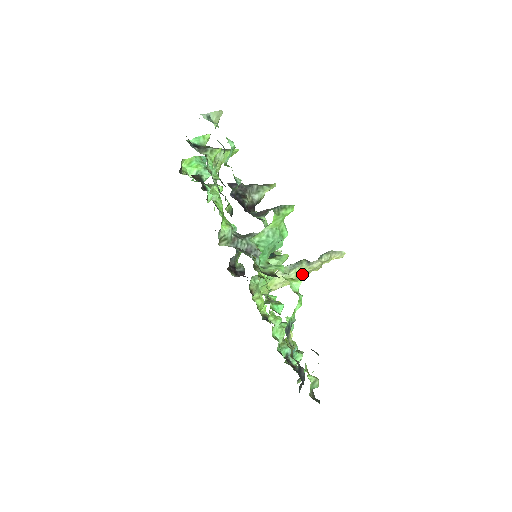
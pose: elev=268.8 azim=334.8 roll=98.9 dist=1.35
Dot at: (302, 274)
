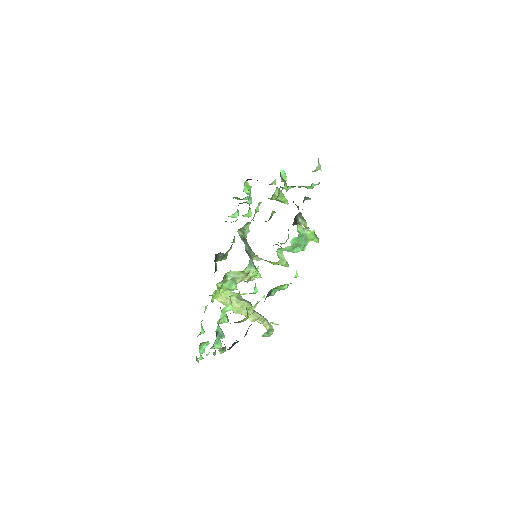
Dot at: (245, 310)
